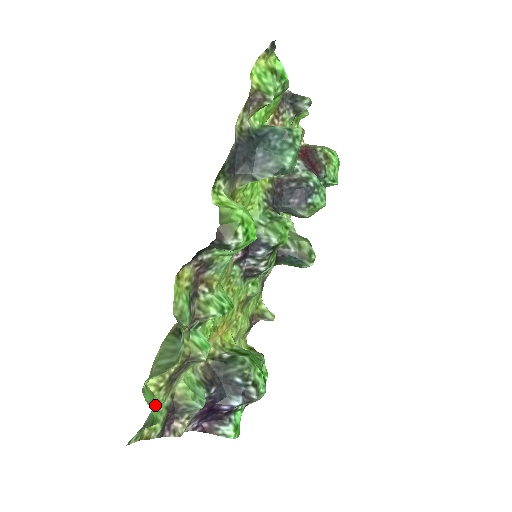
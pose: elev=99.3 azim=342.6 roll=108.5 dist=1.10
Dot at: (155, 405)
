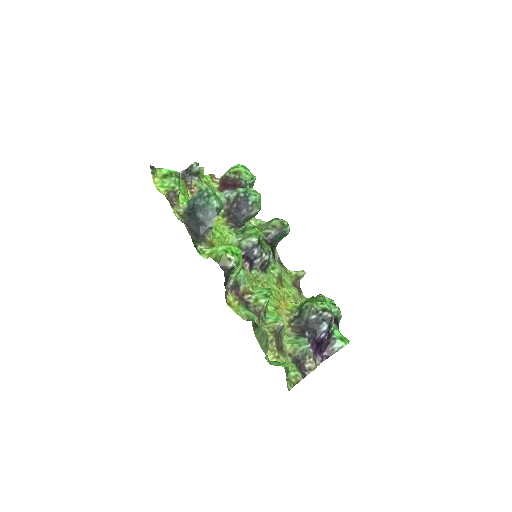
Dot at: (281, 364)
